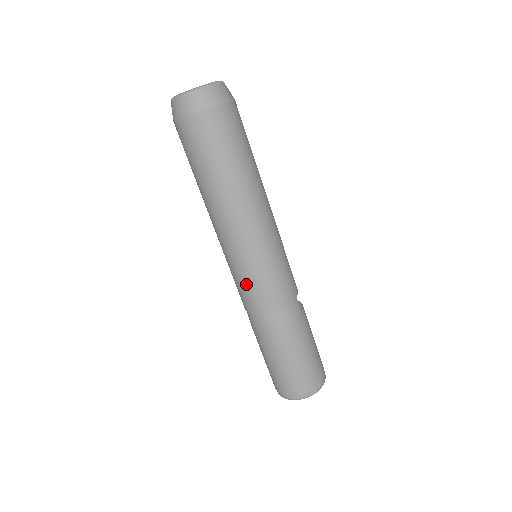
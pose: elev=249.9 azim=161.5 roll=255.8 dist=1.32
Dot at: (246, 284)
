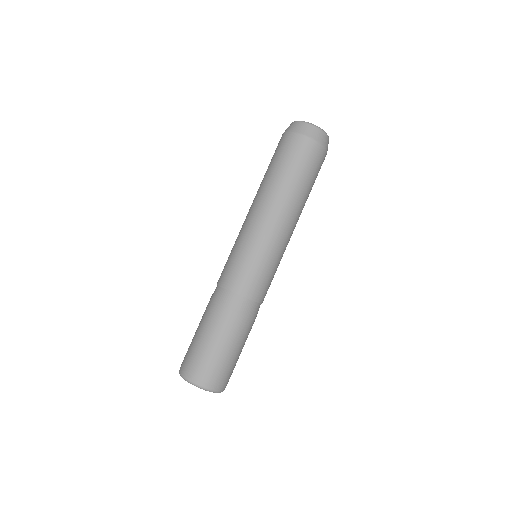
Dot at: (259, 271)
